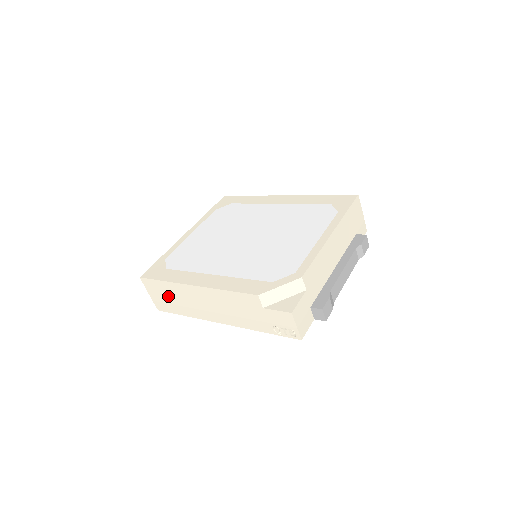
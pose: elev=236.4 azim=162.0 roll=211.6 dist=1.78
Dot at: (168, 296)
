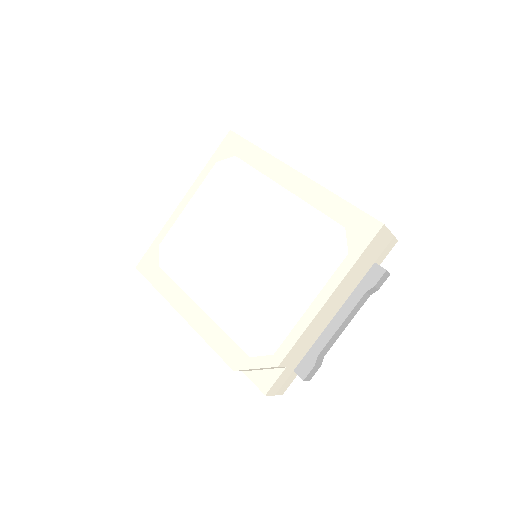
Dot at: occluded
